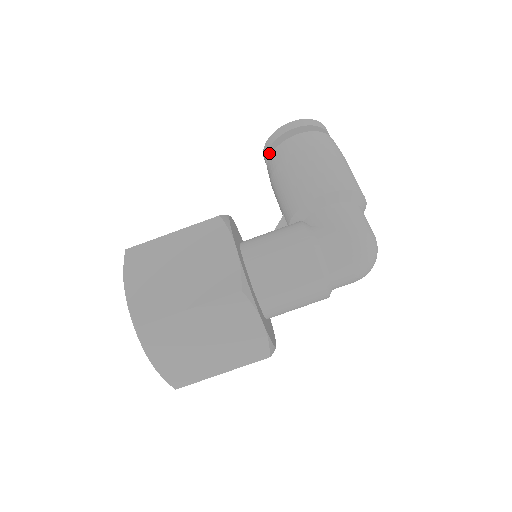
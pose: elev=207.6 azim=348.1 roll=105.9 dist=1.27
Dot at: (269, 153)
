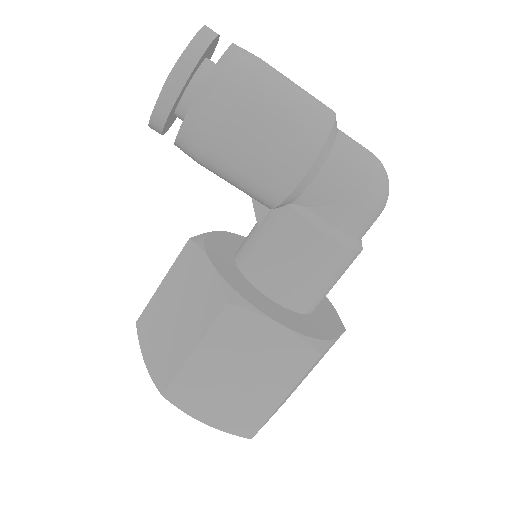
Dot at: (163, 129)
